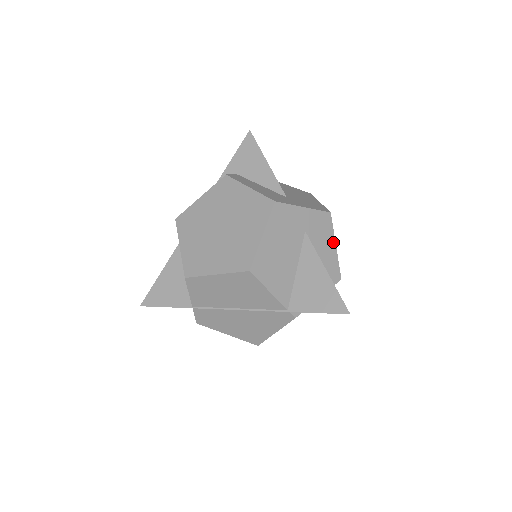
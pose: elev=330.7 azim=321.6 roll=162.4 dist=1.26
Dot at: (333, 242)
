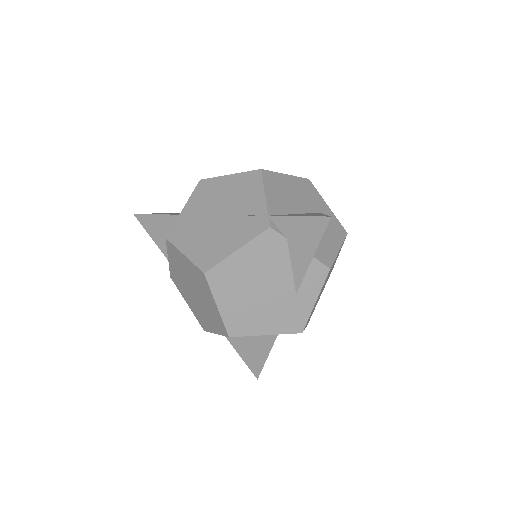
Dot at: (339, 245)
